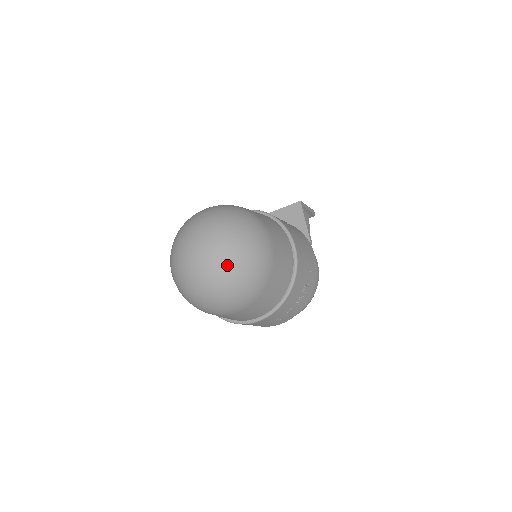
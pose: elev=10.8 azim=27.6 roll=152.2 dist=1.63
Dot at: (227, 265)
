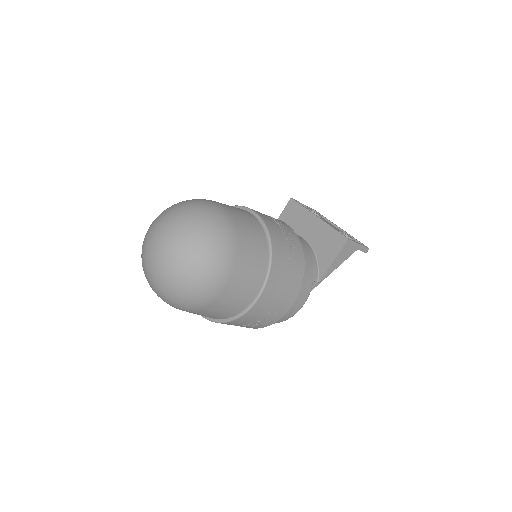
Dot at: (164, 279)
